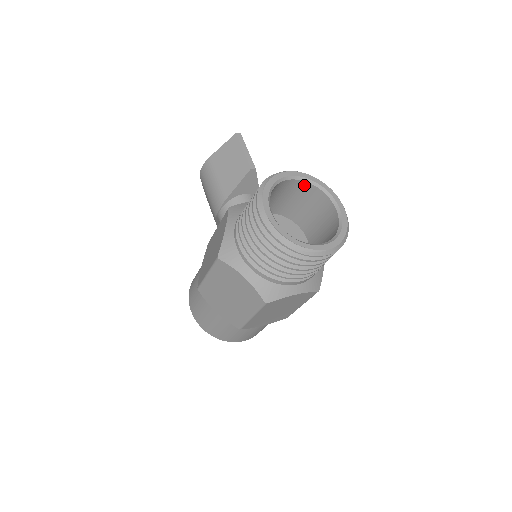
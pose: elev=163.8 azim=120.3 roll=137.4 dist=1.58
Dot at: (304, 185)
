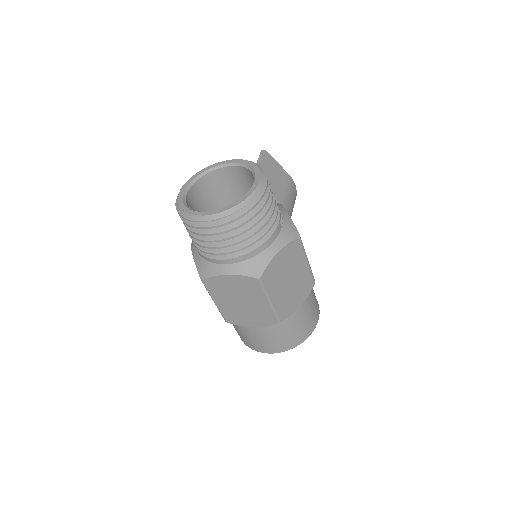
Dot at: (244, 171)
